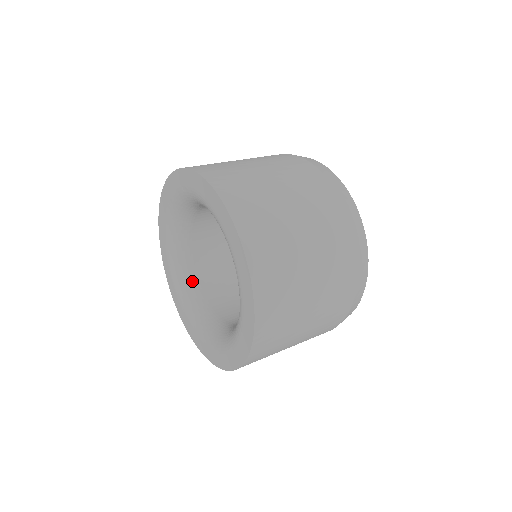
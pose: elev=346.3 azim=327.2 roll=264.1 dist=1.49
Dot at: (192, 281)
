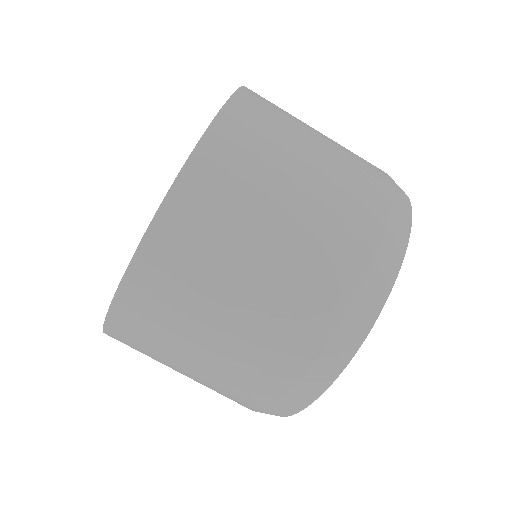
Dot at: occluded
